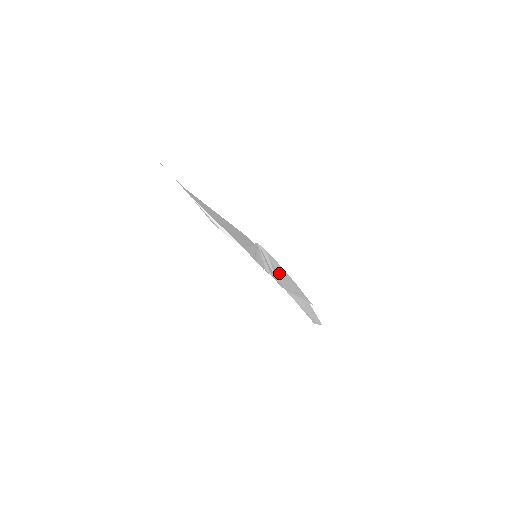
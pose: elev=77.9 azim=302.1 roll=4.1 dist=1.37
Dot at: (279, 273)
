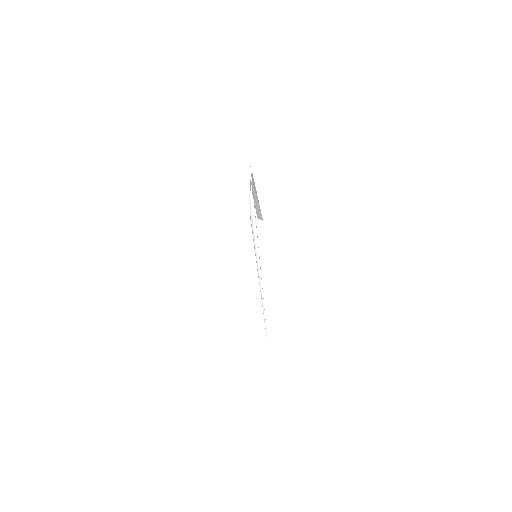
Dot at: occluded
